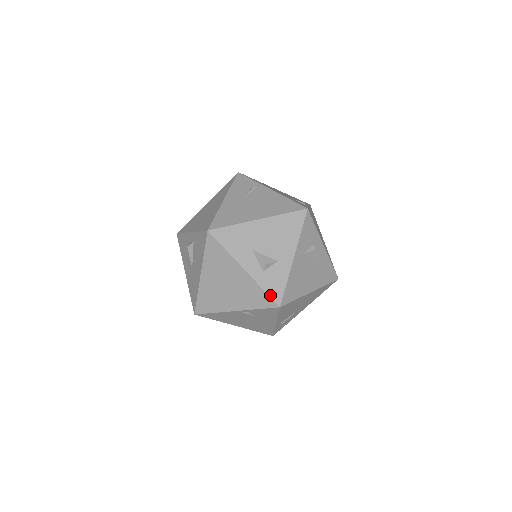
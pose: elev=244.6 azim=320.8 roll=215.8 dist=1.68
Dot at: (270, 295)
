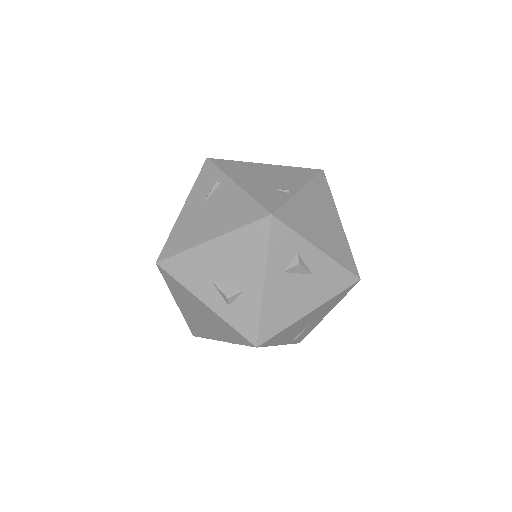
Dot at: (242, 334)
